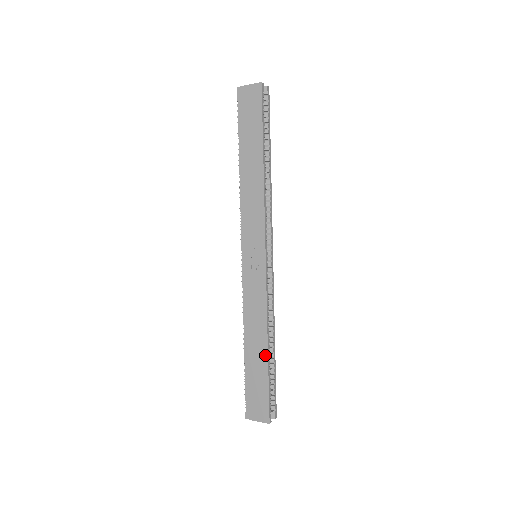
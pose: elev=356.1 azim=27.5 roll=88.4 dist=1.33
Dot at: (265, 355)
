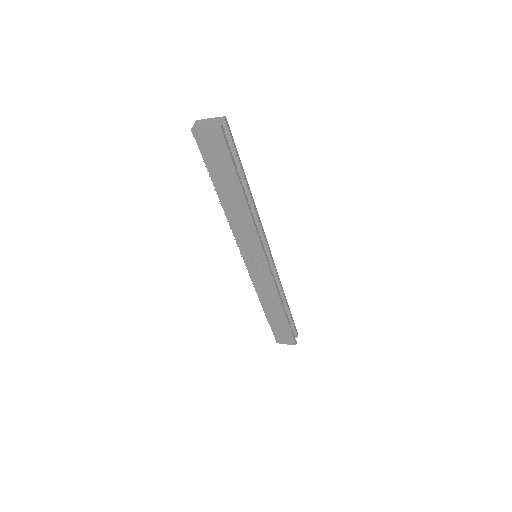
Dot at: (283, 315)
